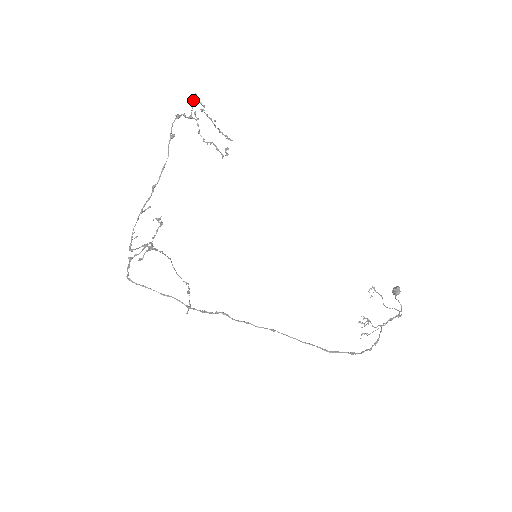
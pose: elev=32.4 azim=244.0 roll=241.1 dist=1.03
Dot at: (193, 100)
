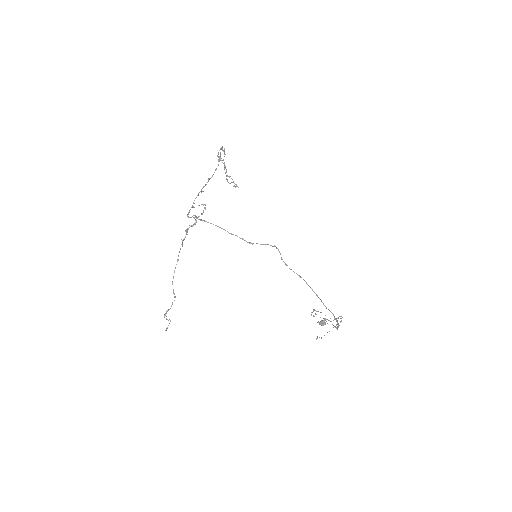
Dot at: occluded
